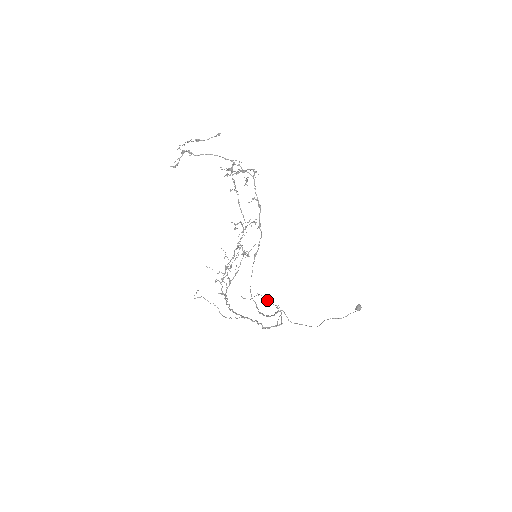
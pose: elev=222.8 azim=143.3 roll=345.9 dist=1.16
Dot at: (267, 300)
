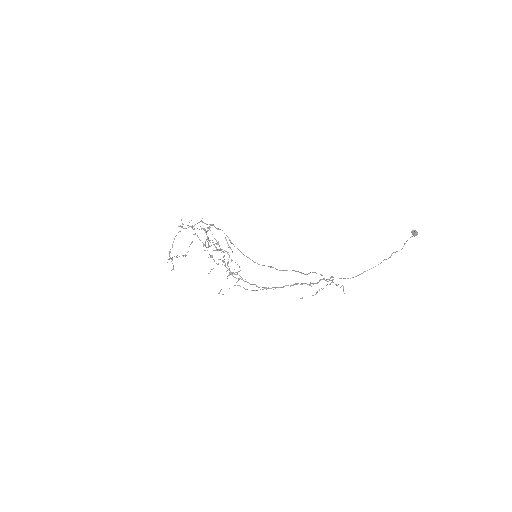
Dot at: occluded
